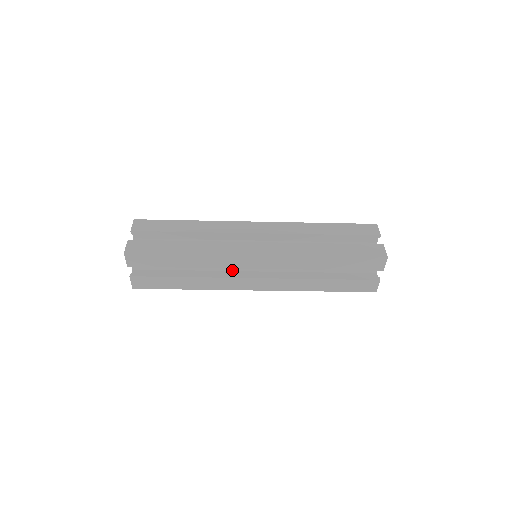
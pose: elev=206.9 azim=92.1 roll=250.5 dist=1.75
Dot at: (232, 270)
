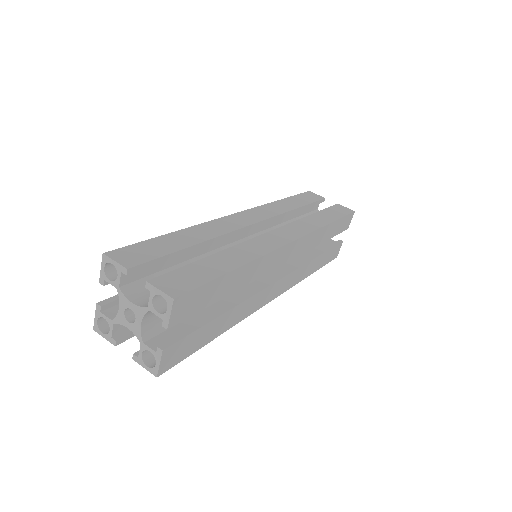
Dot at: occluded
